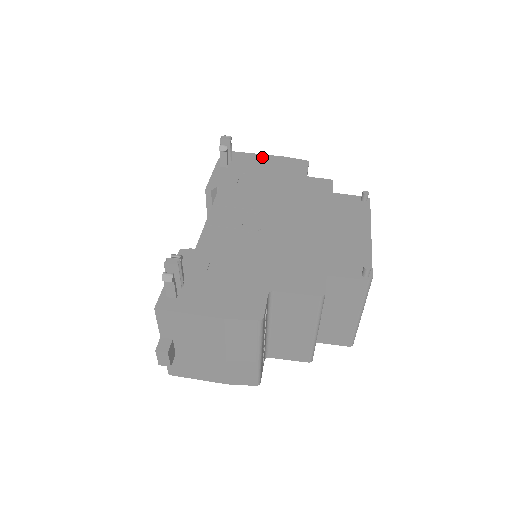
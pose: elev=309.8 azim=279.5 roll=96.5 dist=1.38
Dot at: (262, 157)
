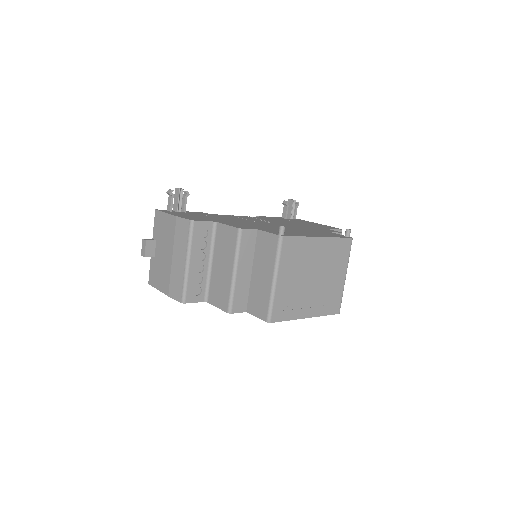
Dot at: (315, 223)
